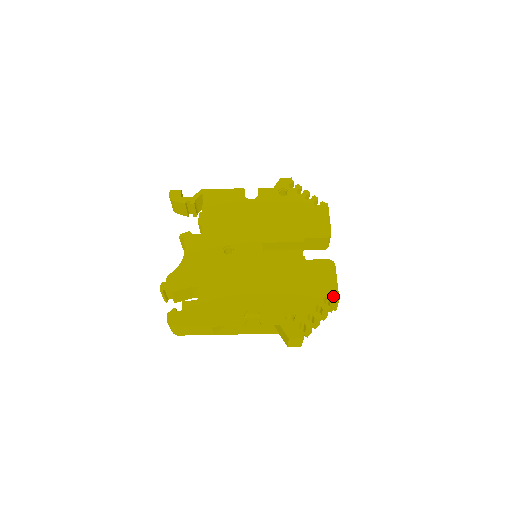
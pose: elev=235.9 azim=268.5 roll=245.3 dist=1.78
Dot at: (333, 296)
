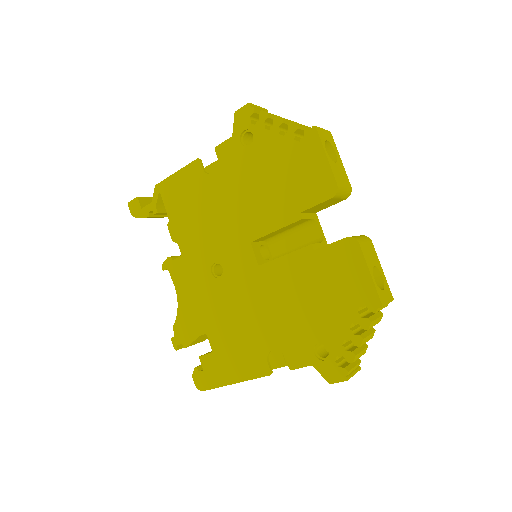
Dot at: (371, 302)
